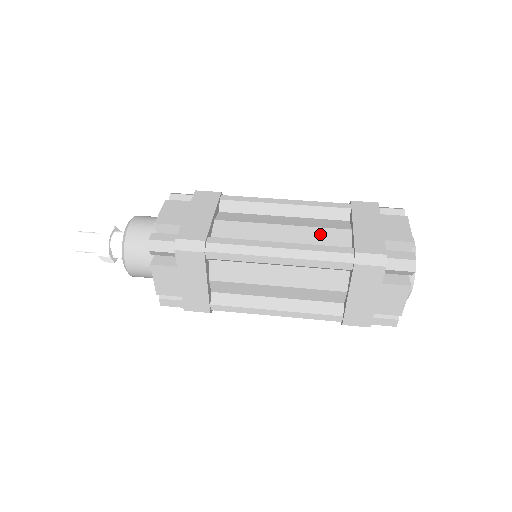
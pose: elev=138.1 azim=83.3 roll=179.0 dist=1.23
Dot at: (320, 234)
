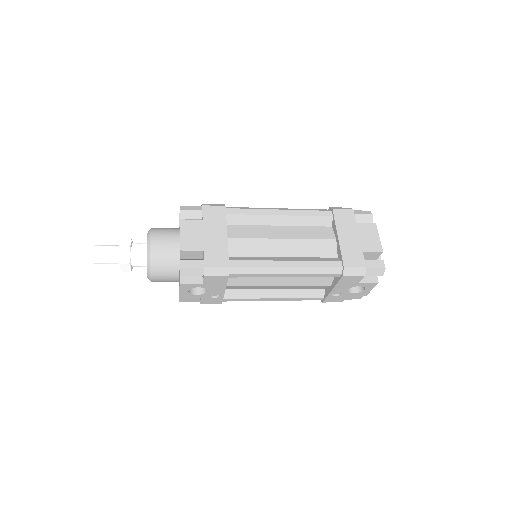
Dot at: occluded
